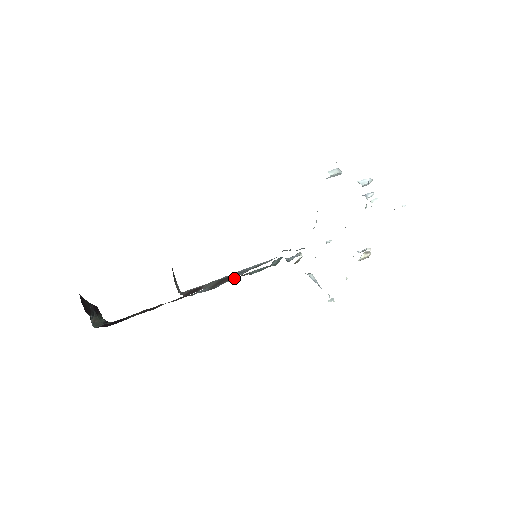
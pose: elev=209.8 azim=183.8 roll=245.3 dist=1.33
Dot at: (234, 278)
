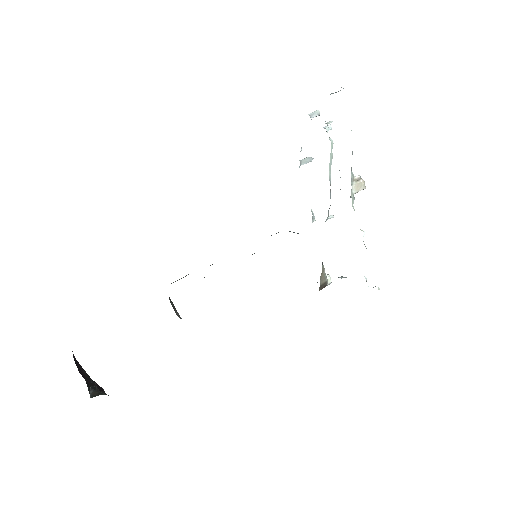
Dot at: occluded
